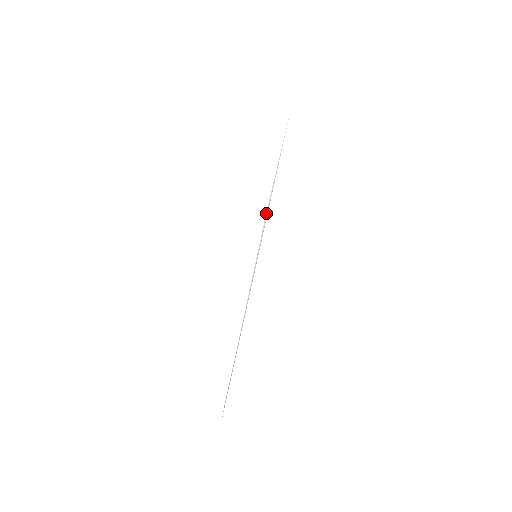
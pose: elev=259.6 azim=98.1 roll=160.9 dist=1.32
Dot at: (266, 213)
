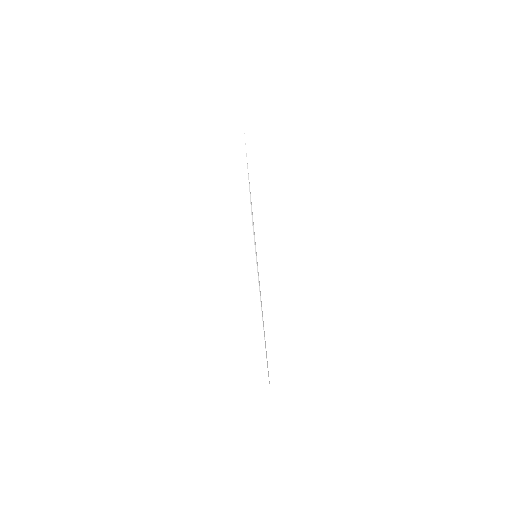
Dot at: occluded
